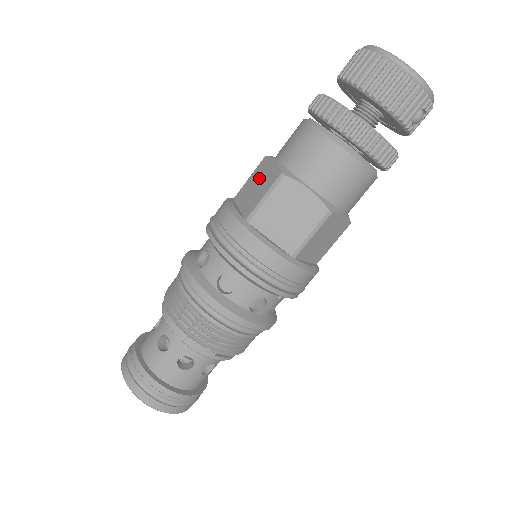
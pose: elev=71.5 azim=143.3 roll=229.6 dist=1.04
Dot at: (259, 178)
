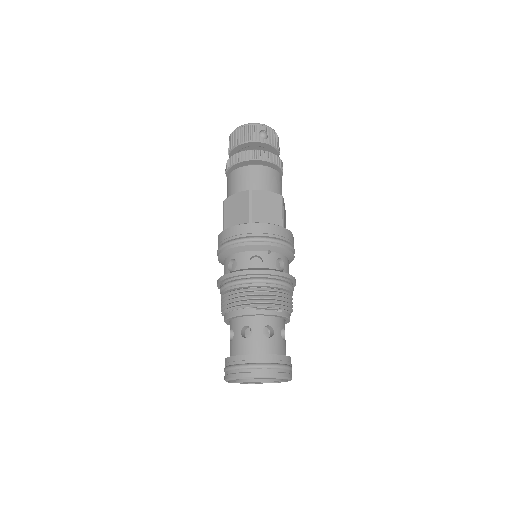
Dot at: occluded
